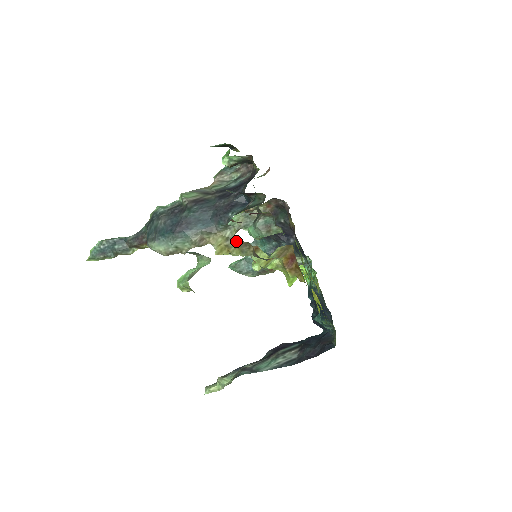
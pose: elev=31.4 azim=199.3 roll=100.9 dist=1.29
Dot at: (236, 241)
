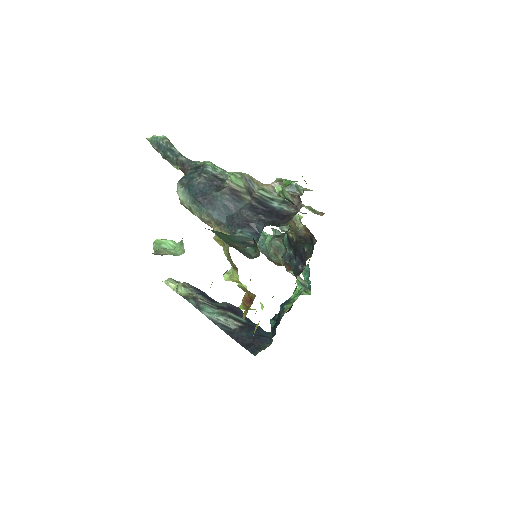
Dot at: occluded
